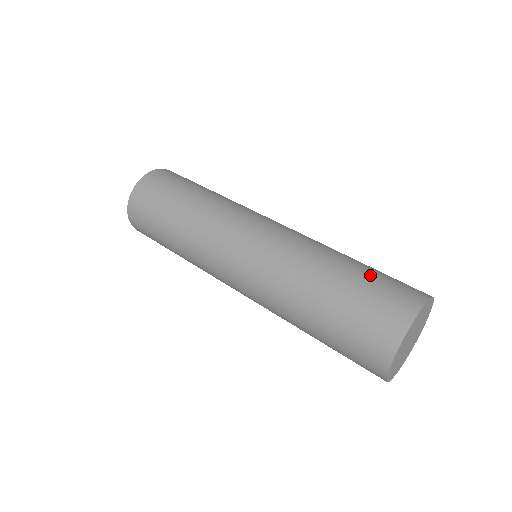
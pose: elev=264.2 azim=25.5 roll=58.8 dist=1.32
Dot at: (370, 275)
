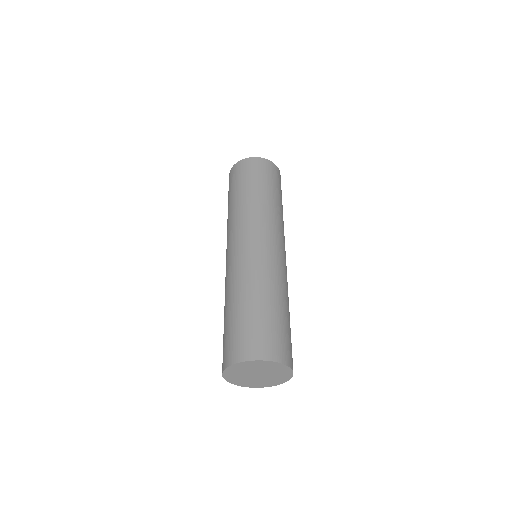
Dot at: (241, 321)
